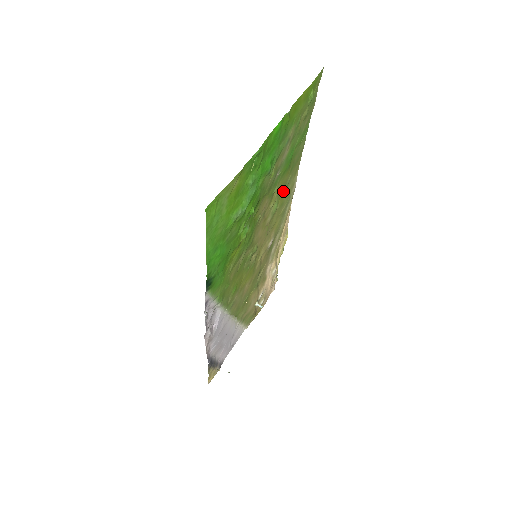
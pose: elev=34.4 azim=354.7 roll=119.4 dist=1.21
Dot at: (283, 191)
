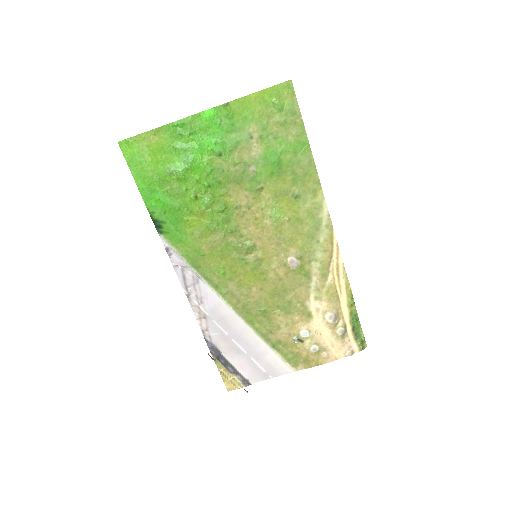
Dot at: (290, 202)
